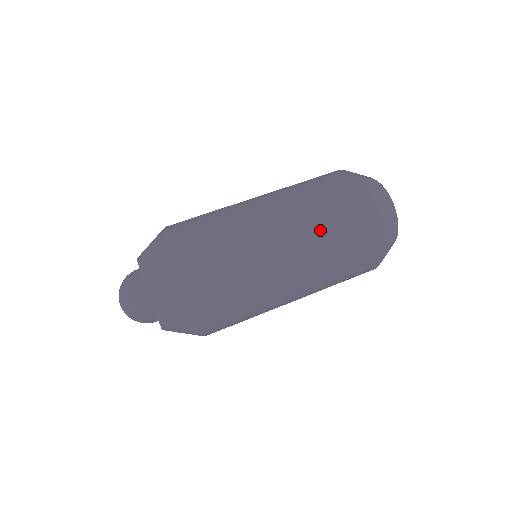
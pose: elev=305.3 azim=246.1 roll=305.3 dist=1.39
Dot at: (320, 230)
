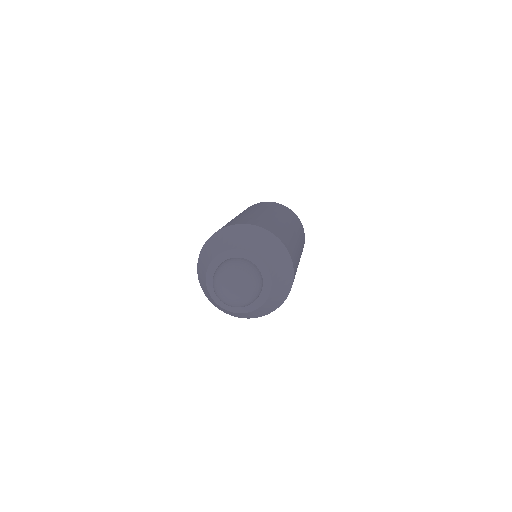
Dot at: (296, 226)
